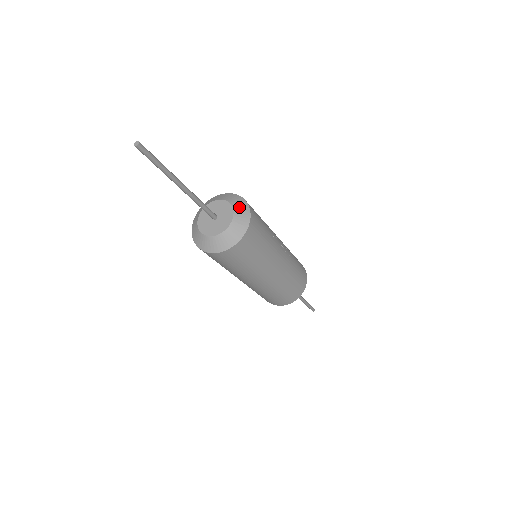
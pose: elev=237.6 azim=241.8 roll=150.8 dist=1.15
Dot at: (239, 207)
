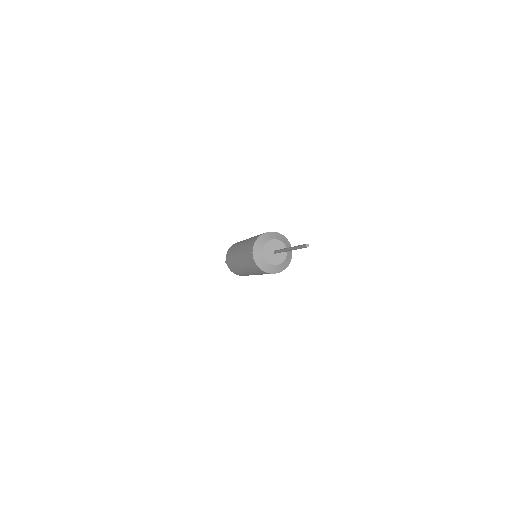
Dot at: (289, 254)
